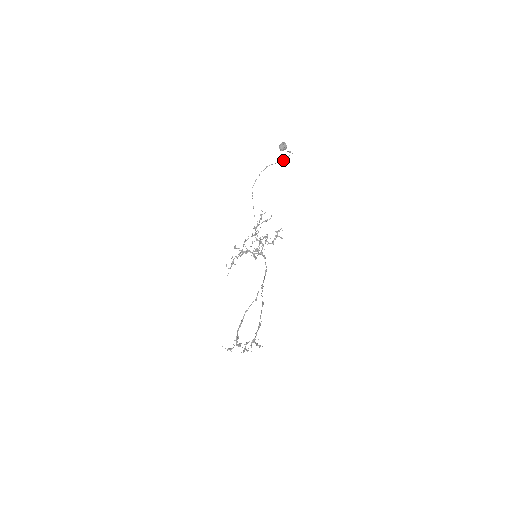
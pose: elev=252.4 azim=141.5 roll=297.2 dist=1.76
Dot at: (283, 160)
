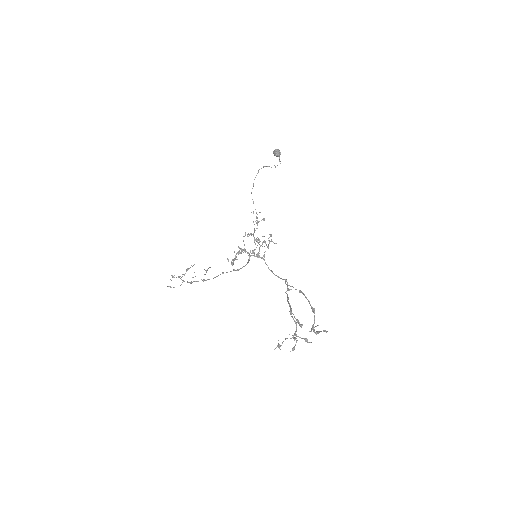
Dot at: (275, 166)
